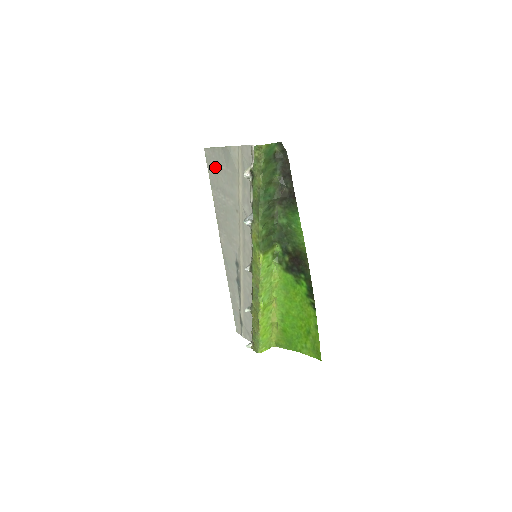
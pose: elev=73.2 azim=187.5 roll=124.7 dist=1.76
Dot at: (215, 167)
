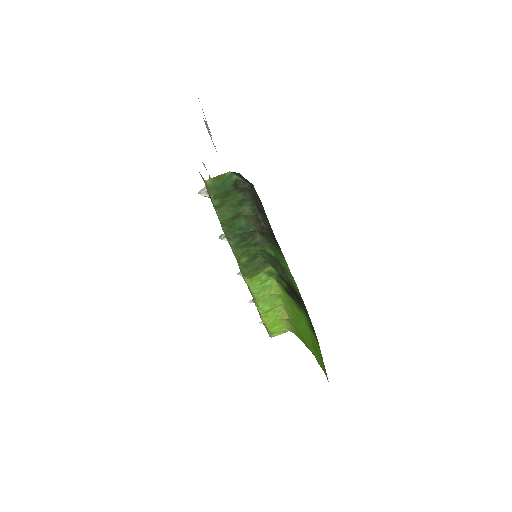
Dot at: occluded
